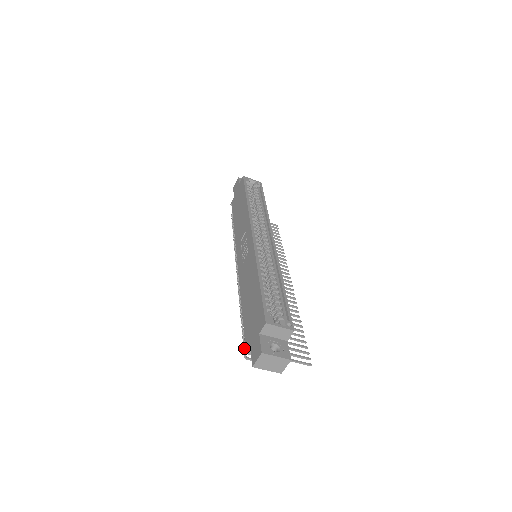
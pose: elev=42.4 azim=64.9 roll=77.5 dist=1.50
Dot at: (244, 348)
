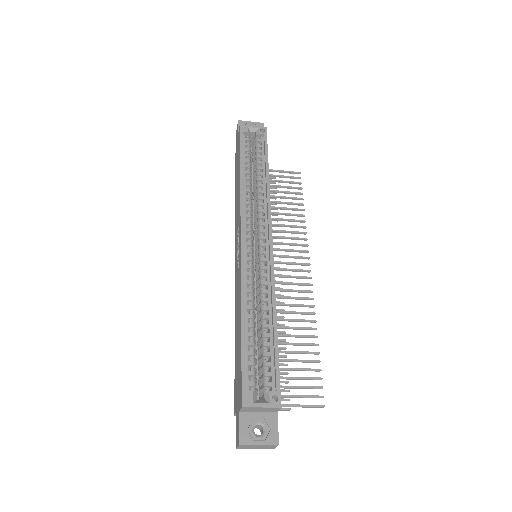
Dot at: occluded
